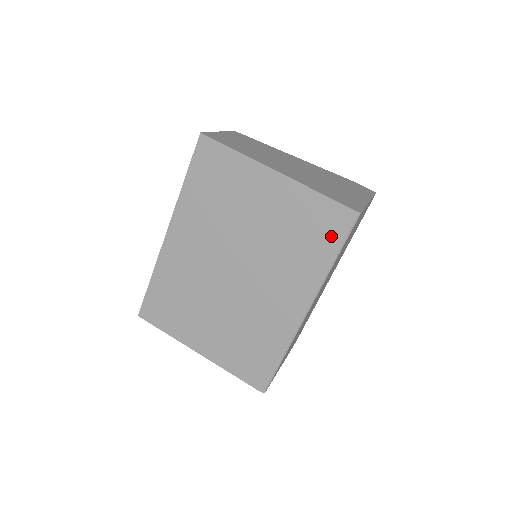
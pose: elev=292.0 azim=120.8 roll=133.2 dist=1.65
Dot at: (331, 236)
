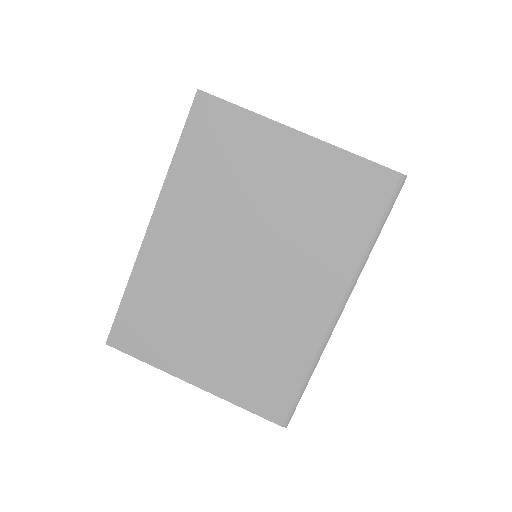
Dot at: (371, 208)
